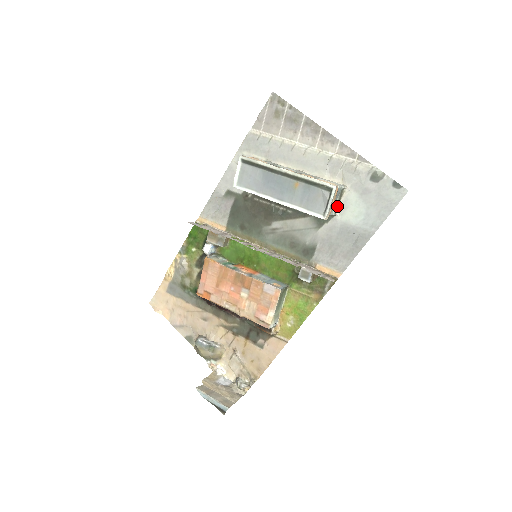
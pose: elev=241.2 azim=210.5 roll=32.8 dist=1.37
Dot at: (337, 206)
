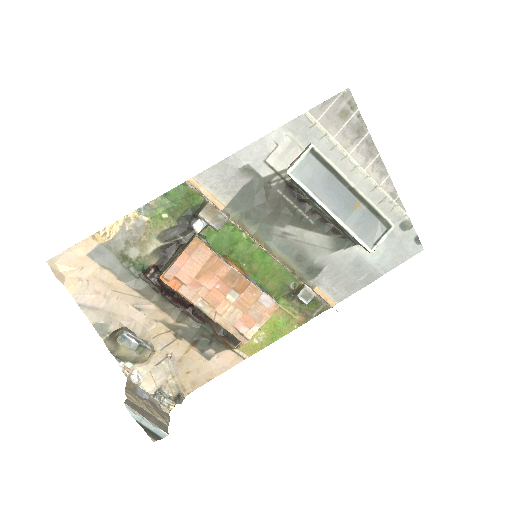
Dot at: occluded
